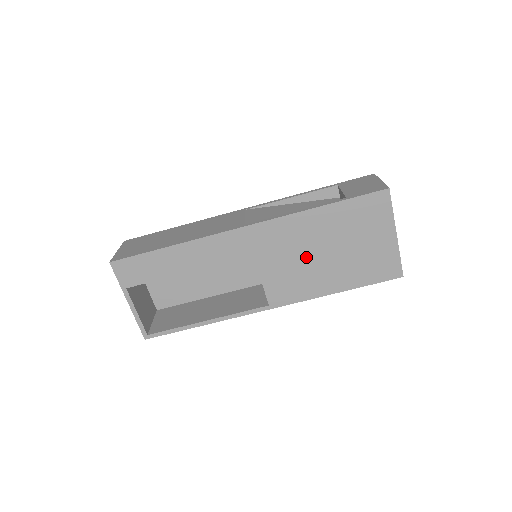
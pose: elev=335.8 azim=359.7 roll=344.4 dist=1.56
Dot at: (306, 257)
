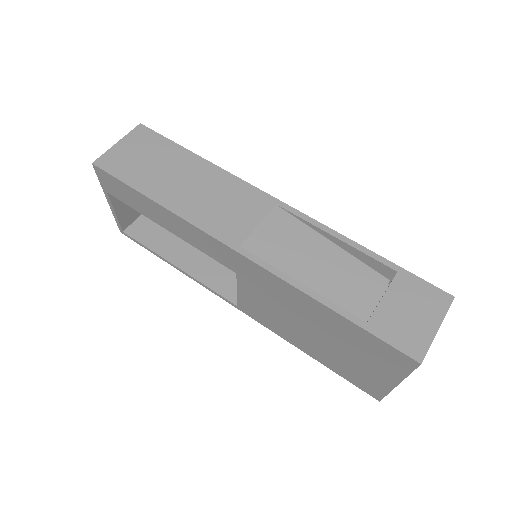
Dot at: (290, 316)
